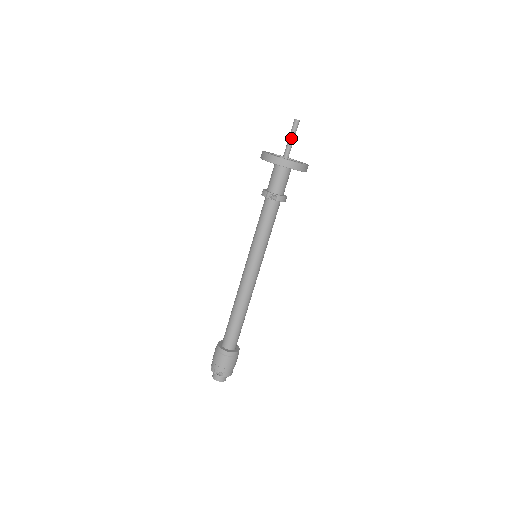
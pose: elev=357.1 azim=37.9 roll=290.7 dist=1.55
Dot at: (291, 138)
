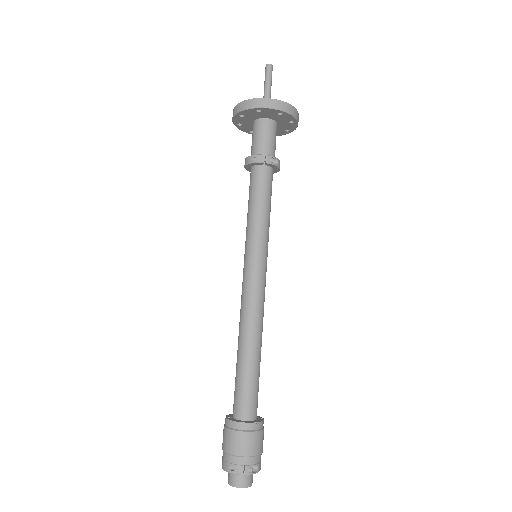
Dot at: (270, 87)
